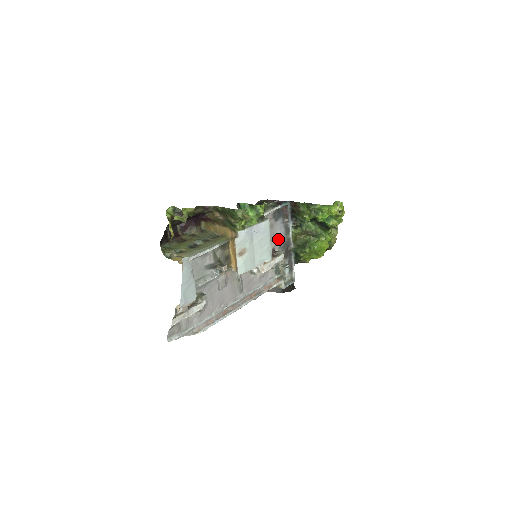
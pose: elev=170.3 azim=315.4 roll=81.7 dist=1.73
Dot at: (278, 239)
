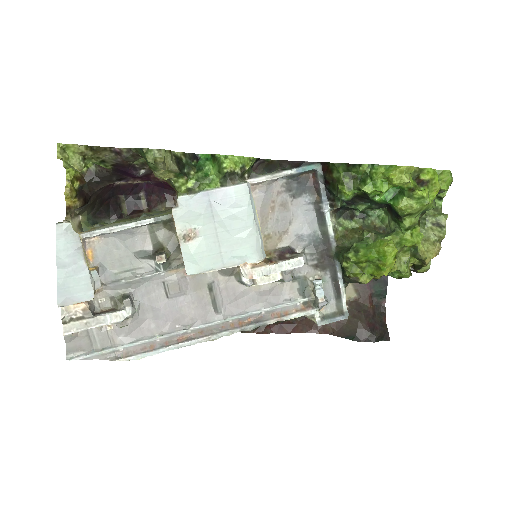
Dot at: (301, 231)
